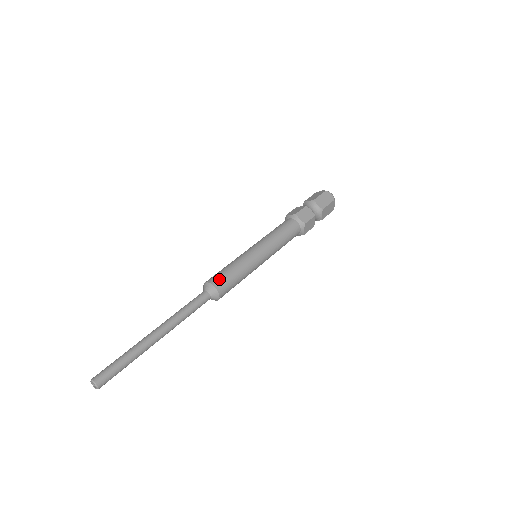
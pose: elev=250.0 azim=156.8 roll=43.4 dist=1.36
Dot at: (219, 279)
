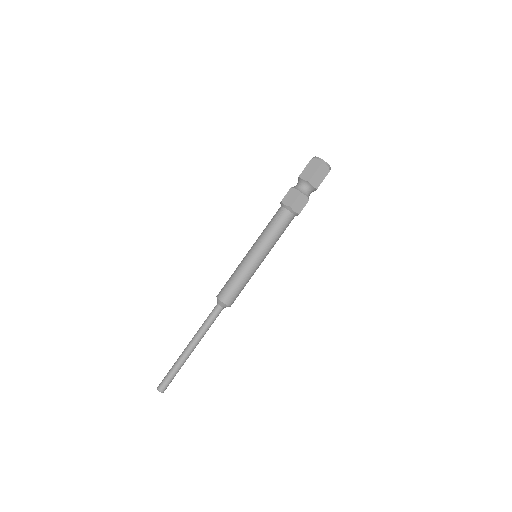
Dot at: (229, 297)
